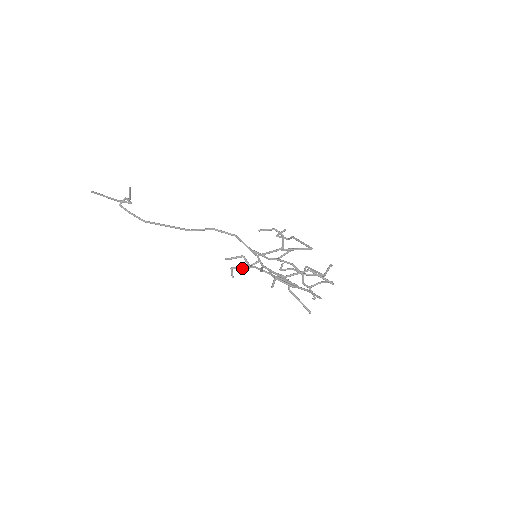
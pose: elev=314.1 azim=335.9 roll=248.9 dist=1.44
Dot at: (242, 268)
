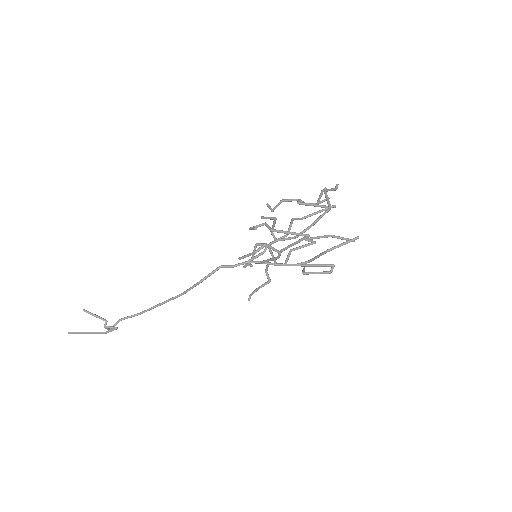
Dot at: occluded
